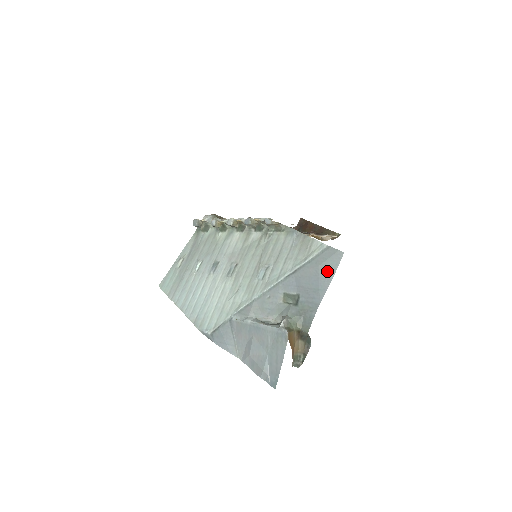
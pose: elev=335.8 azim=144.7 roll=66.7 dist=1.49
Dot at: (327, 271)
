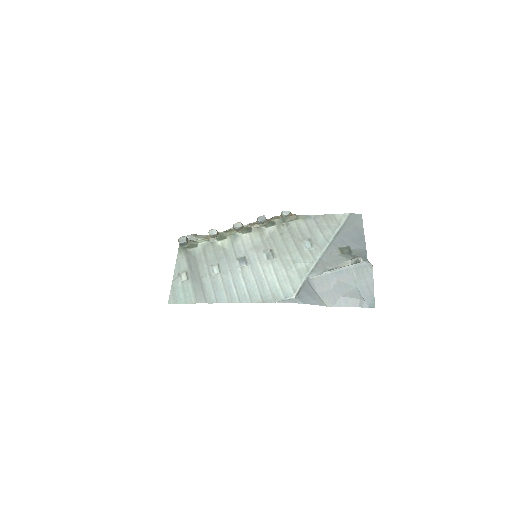
Dot at: (358, 227)
